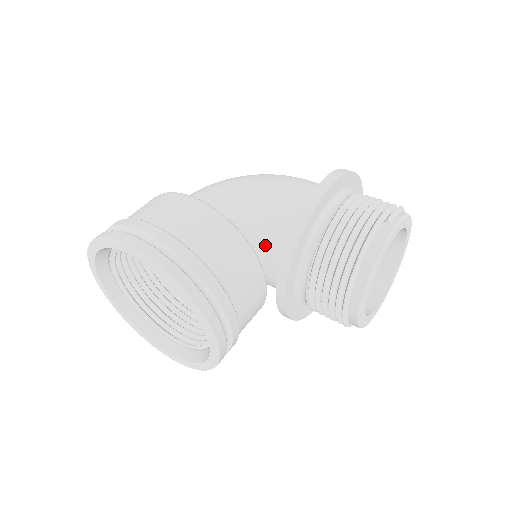
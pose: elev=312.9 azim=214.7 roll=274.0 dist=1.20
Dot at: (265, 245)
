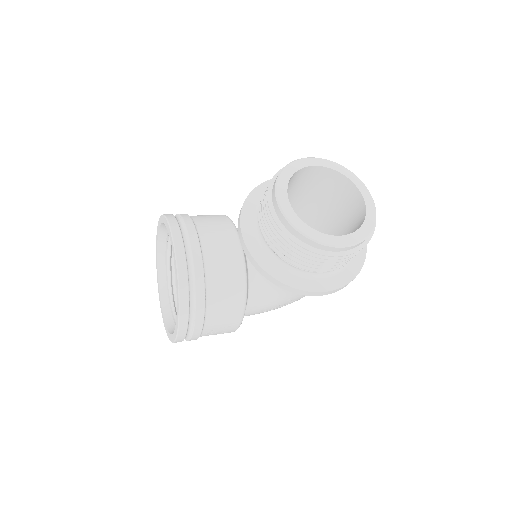
Dot at: occluded
